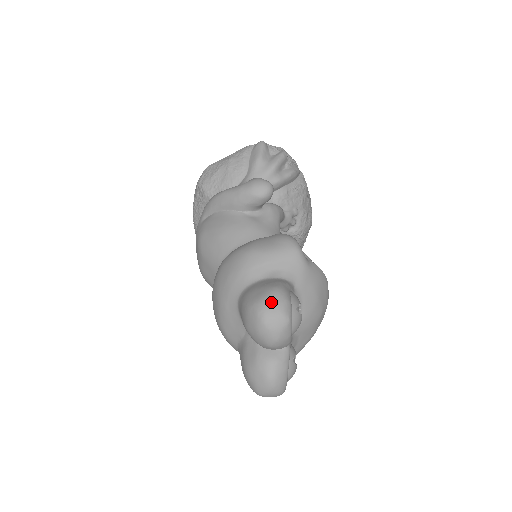
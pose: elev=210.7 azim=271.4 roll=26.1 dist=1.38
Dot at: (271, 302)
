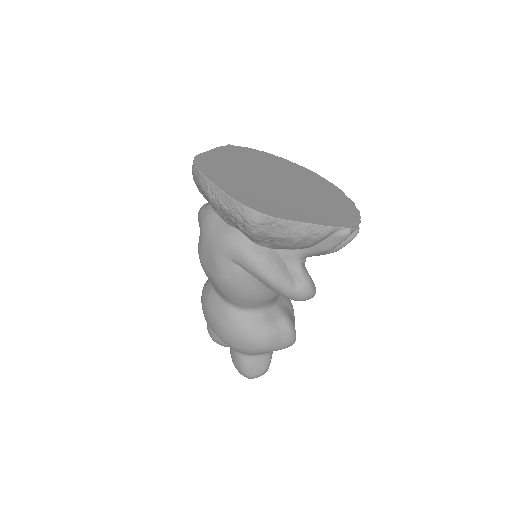
Dot at: occluded
